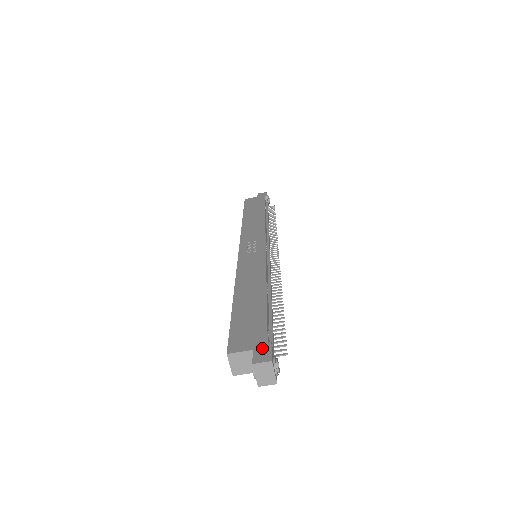
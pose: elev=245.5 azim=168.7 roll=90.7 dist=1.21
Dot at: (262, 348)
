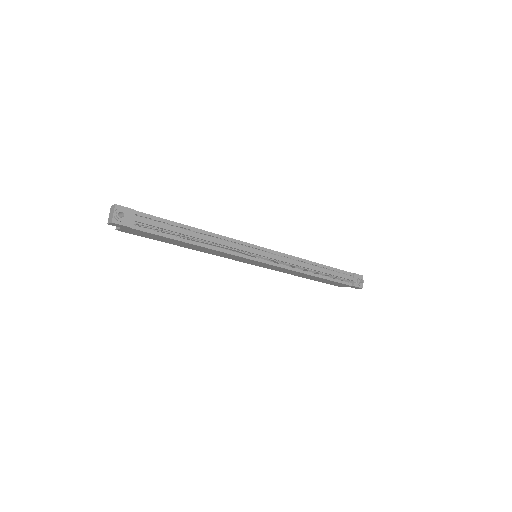
Dot at: (127, 209)
